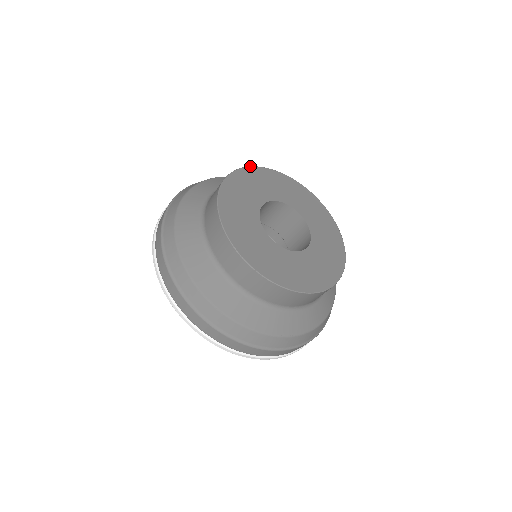
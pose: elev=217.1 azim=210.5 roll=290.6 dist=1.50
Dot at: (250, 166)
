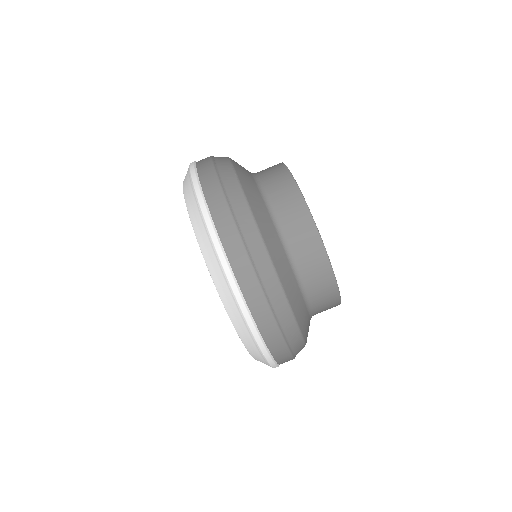
Dot at: occluded
